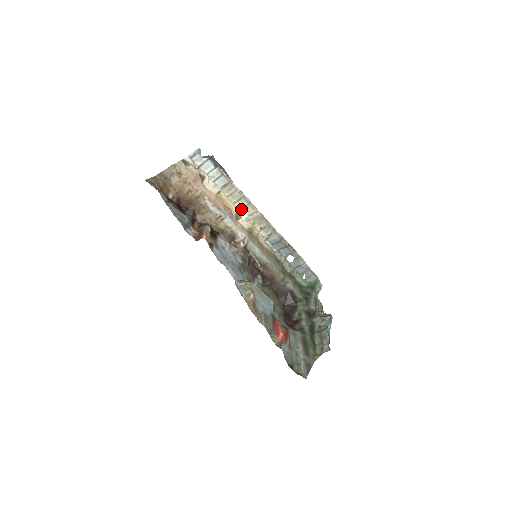
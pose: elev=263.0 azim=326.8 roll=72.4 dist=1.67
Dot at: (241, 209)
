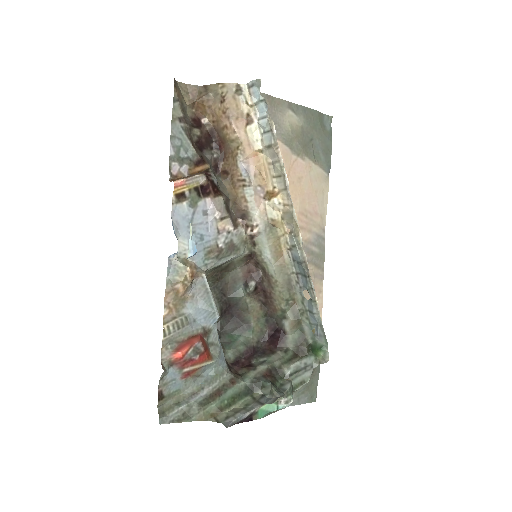
Dot at: (277, 190)
